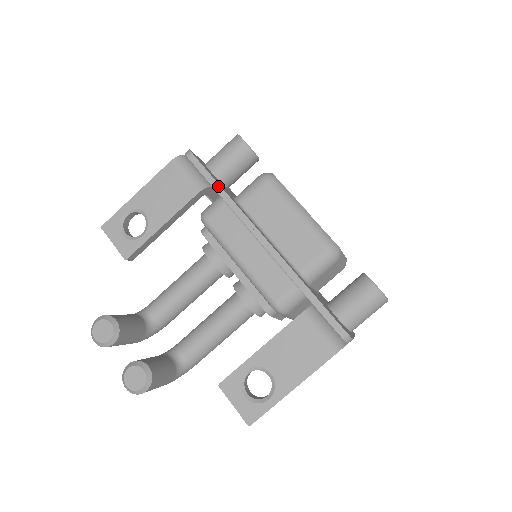
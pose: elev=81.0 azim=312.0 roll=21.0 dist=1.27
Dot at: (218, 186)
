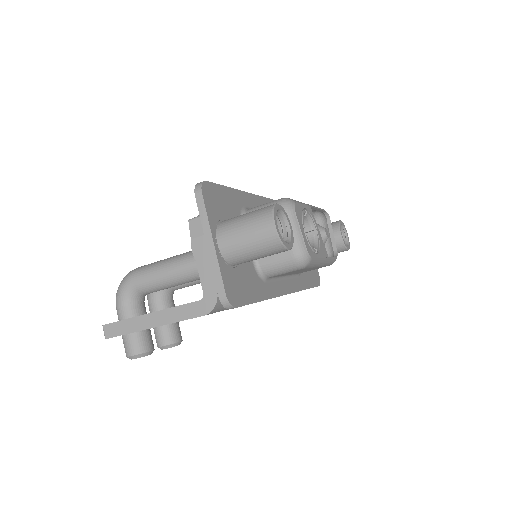
Dot at: occluded
